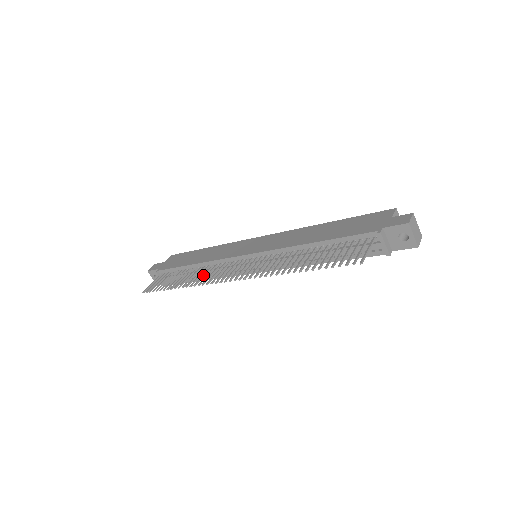
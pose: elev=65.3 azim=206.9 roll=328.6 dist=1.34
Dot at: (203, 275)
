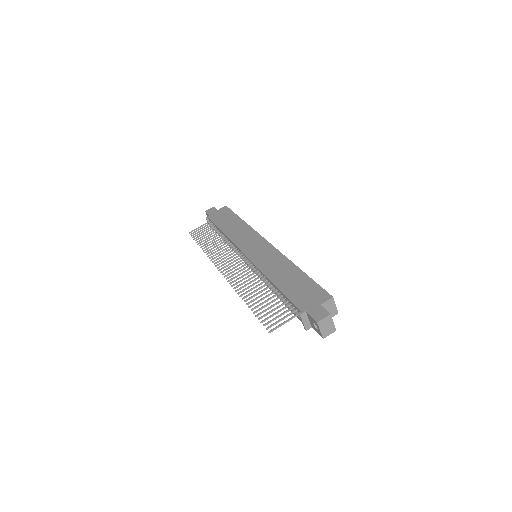
Dot at: (219, 250)
